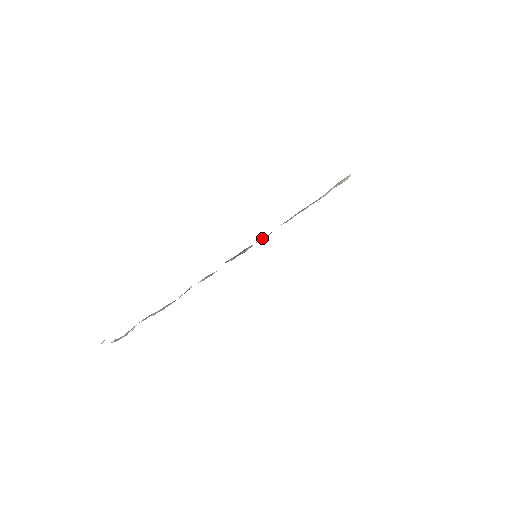
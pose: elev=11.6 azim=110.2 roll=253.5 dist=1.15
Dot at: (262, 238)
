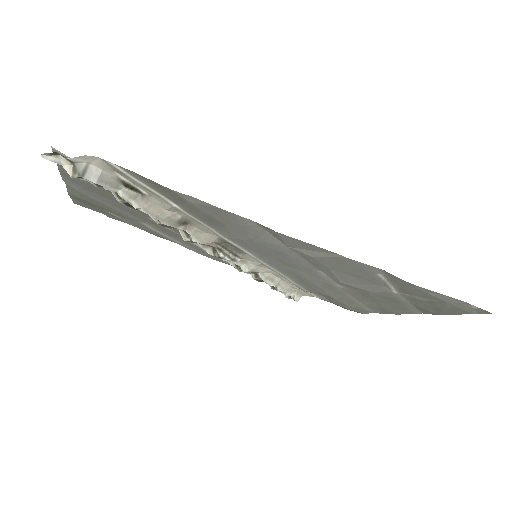
Dot at: (246, 267)
